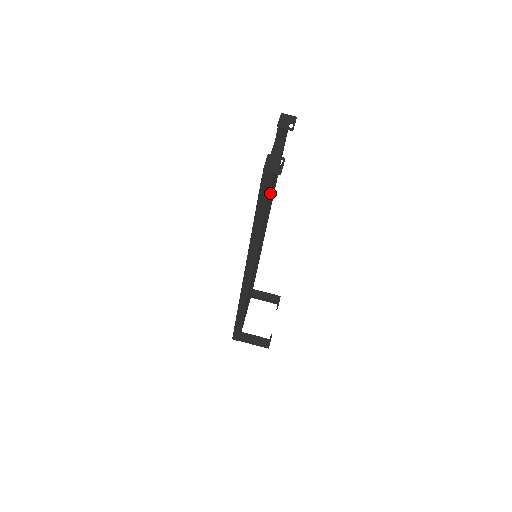
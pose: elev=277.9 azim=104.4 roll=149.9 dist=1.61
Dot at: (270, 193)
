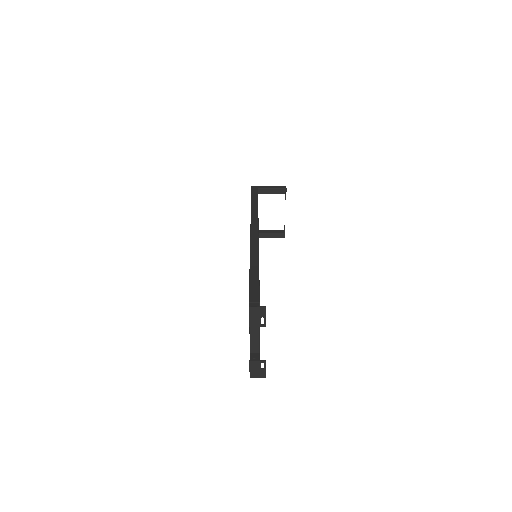
Dot at: occluded
